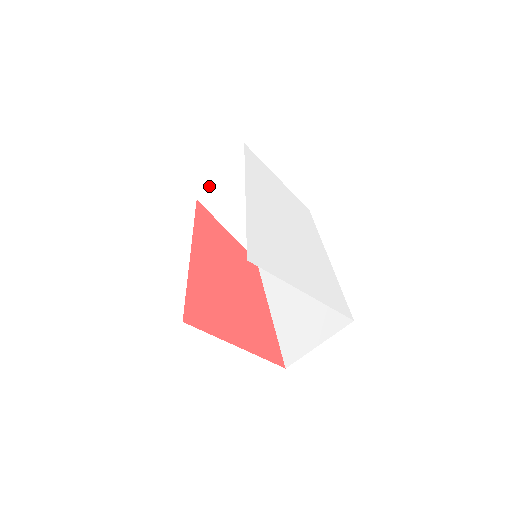
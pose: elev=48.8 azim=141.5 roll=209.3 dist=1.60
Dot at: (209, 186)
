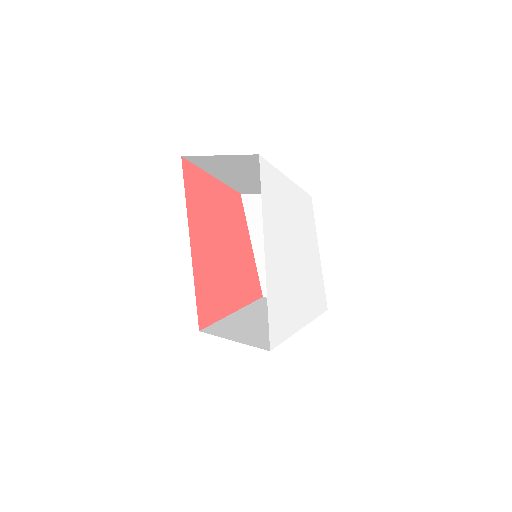
Dot at: (201, 156)
